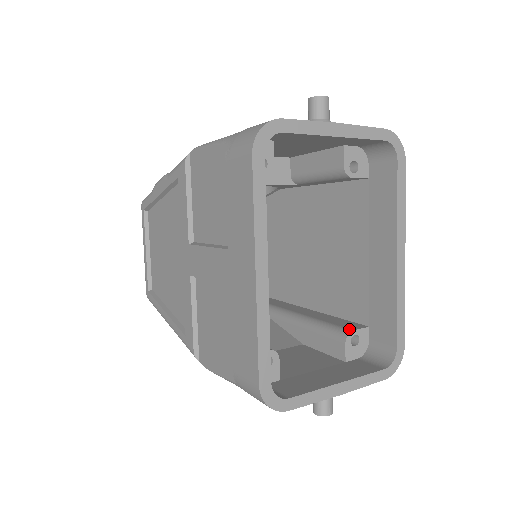
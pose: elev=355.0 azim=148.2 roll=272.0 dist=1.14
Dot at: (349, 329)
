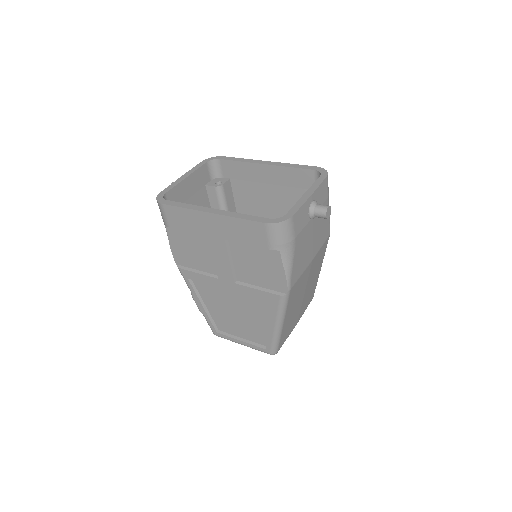
Dot at: occluded
